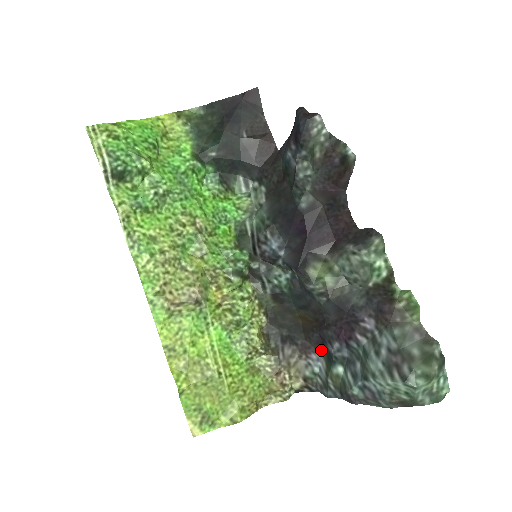
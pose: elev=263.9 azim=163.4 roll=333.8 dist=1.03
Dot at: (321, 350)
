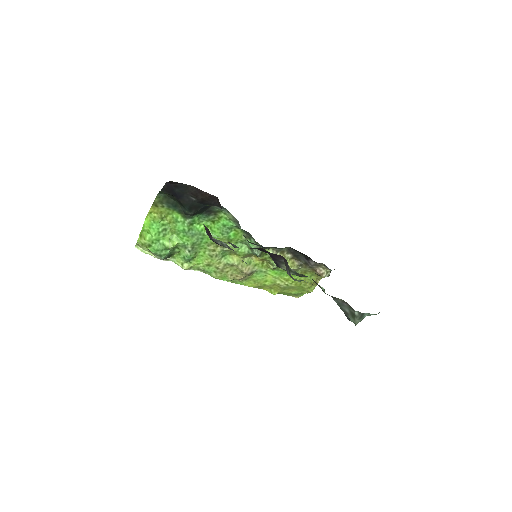
Dot at: occluded
